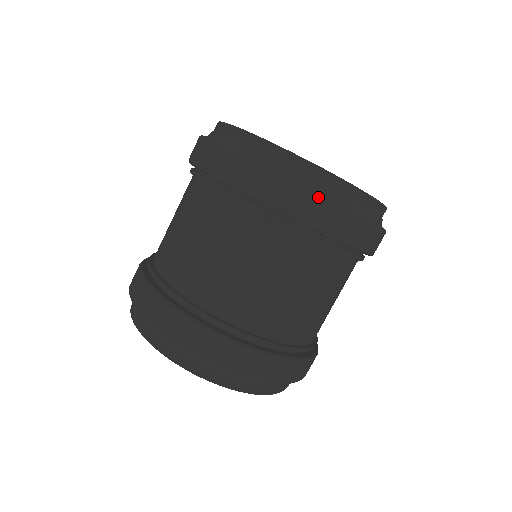
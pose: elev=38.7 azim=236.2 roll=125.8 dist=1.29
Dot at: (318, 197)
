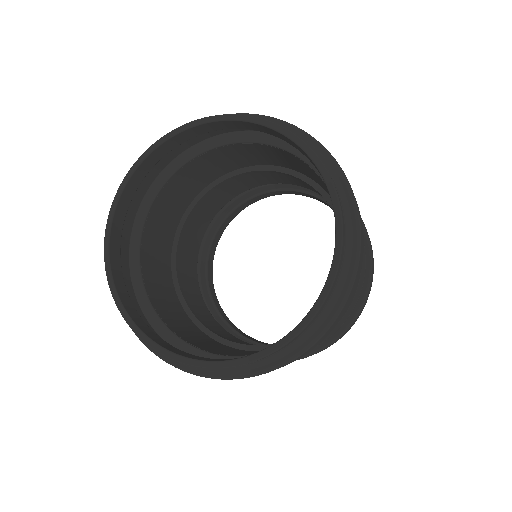
Dot at: (183, 370)
